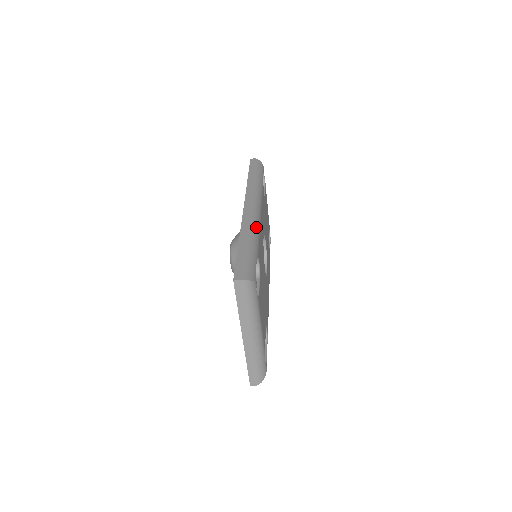
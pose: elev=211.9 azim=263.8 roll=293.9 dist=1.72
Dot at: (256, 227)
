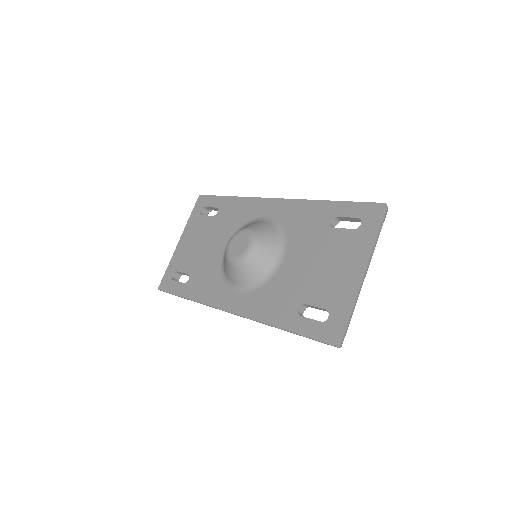
Dot at: occluded
